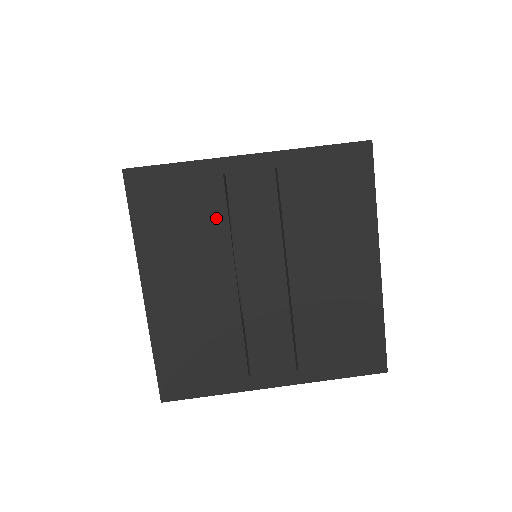
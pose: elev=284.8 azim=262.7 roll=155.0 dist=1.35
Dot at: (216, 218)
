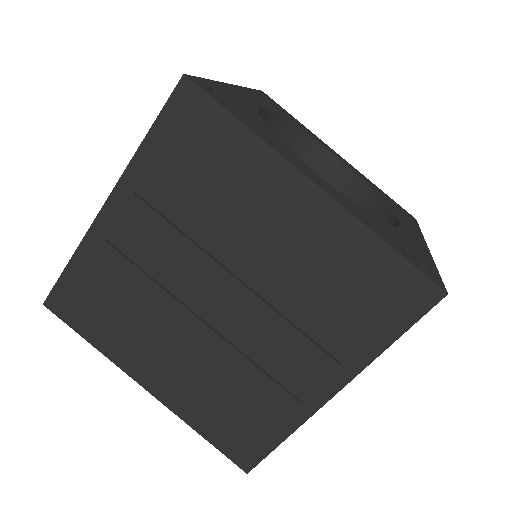
Dot at: (135, 282)
